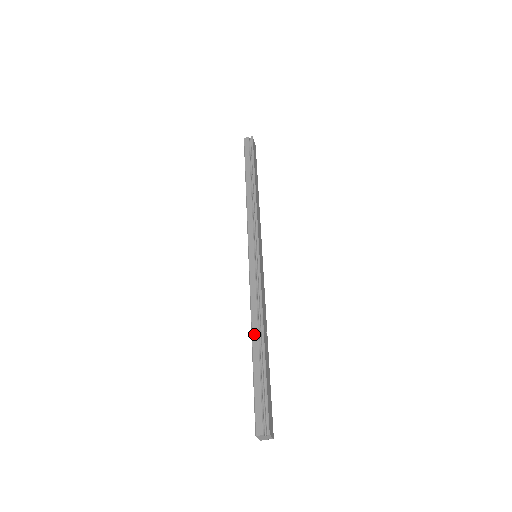
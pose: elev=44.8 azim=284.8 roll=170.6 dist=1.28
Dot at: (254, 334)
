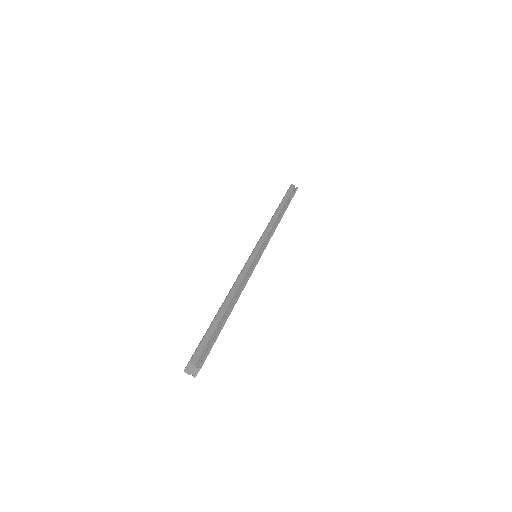
Dot at: (228, 299)
